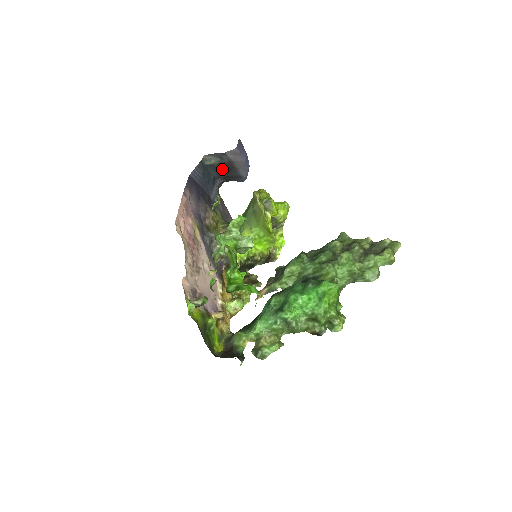
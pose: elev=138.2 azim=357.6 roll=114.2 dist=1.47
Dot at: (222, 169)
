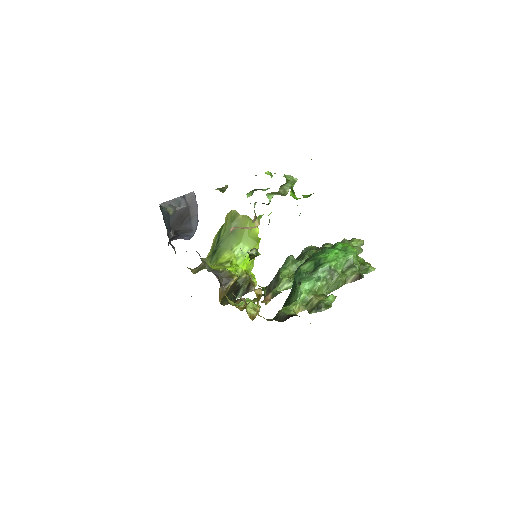
Dot at: (175, 220)
